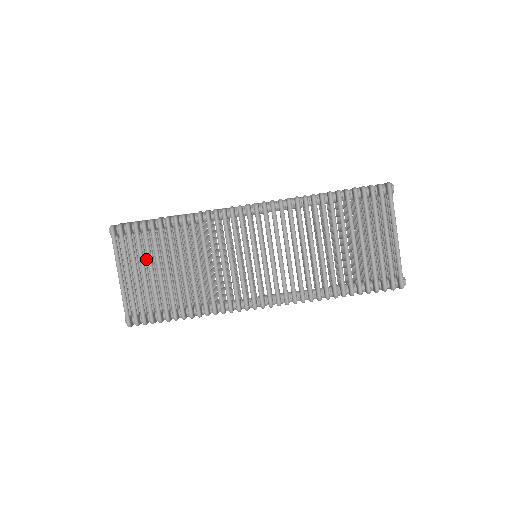
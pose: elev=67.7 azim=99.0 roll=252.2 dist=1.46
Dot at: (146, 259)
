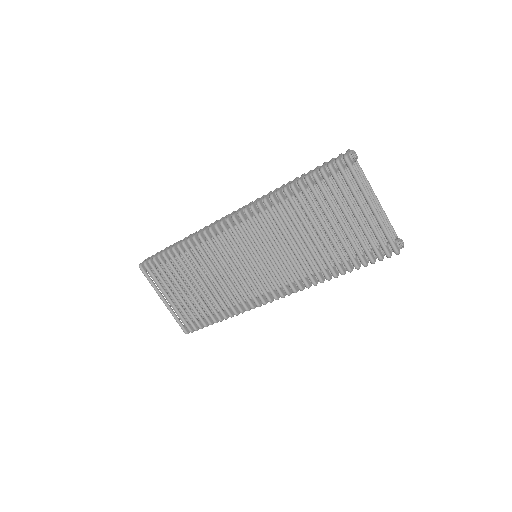
Dot at: (177, 280)
